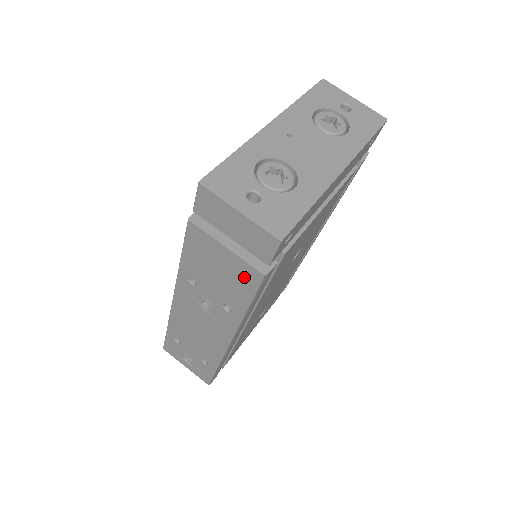
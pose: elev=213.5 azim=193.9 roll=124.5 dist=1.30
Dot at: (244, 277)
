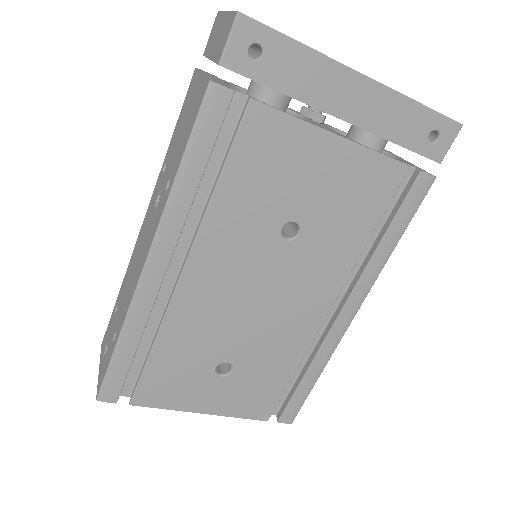
Dot at: (197, 105)
